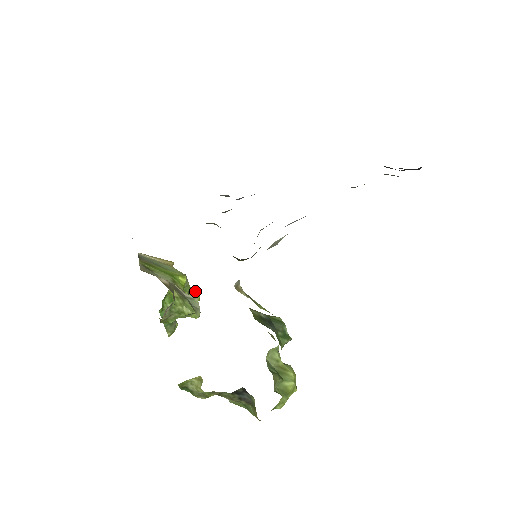
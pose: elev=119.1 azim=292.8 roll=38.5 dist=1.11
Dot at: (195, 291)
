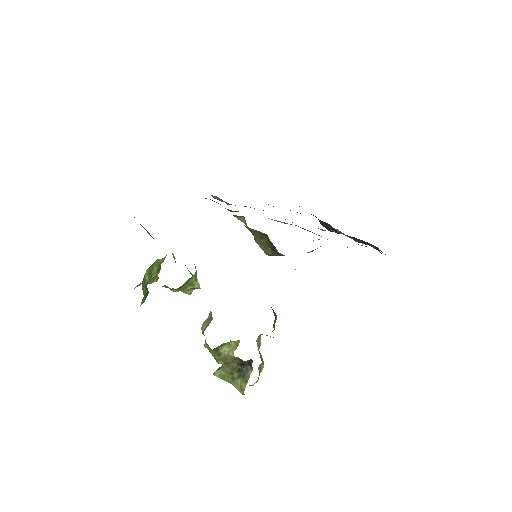
Dot at: occluded
